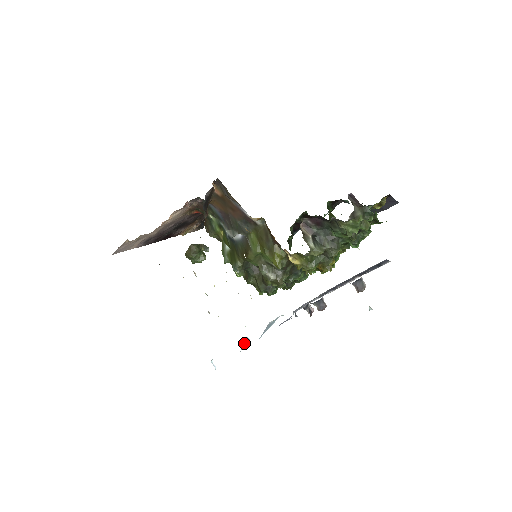
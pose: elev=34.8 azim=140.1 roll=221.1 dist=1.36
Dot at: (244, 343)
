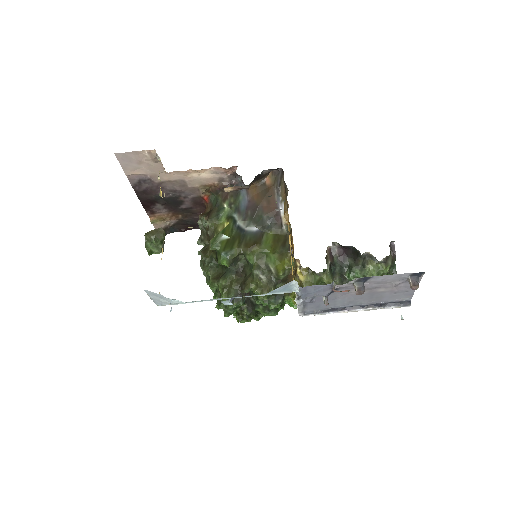
Dot at: (233, 298)
